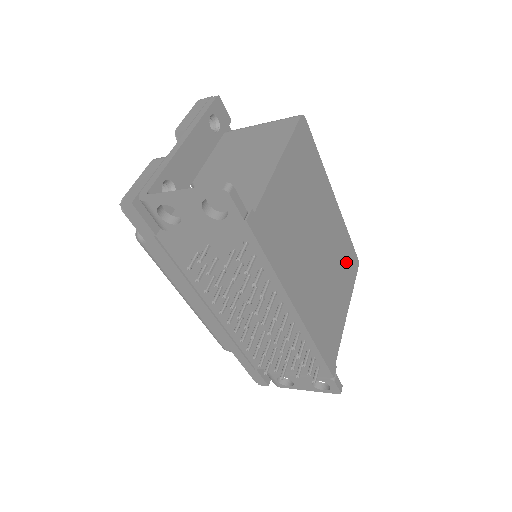
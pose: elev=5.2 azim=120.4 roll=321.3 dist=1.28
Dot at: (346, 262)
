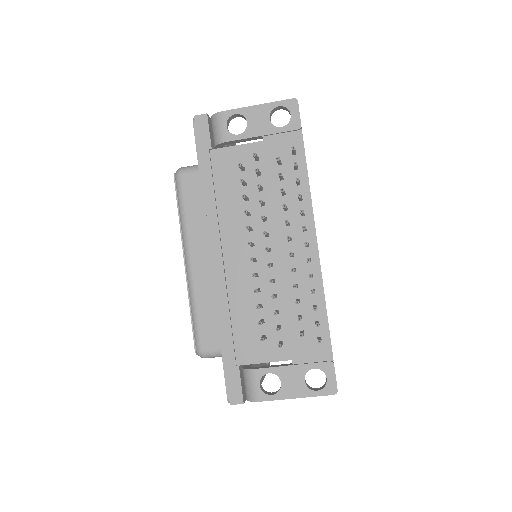
Dot at: occluded
